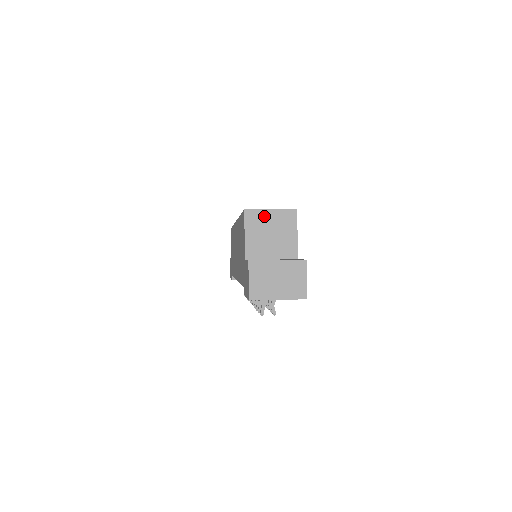
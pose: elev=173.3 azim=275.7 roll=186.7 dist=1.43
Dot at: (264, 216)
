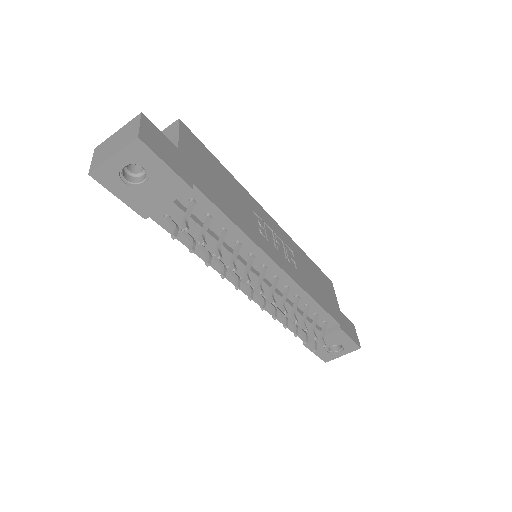
Dot at: occluded
